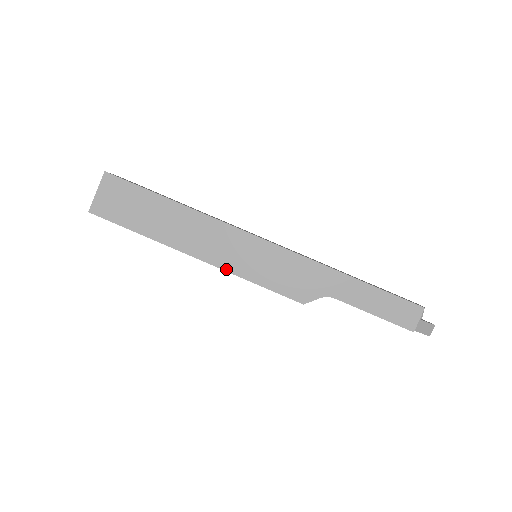
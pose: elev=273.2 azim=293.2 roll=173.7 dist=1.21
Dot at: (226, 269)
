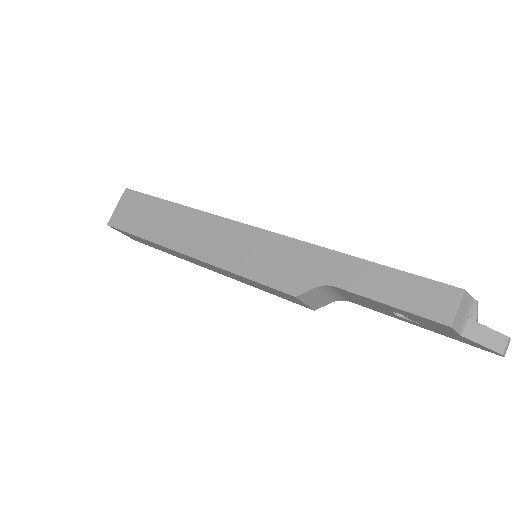
Dot at: (214, 263)
